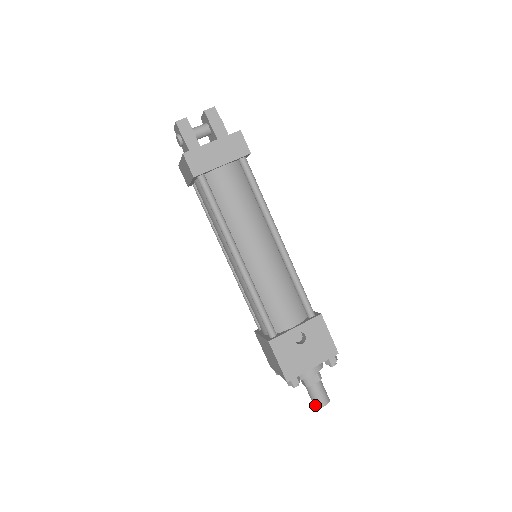
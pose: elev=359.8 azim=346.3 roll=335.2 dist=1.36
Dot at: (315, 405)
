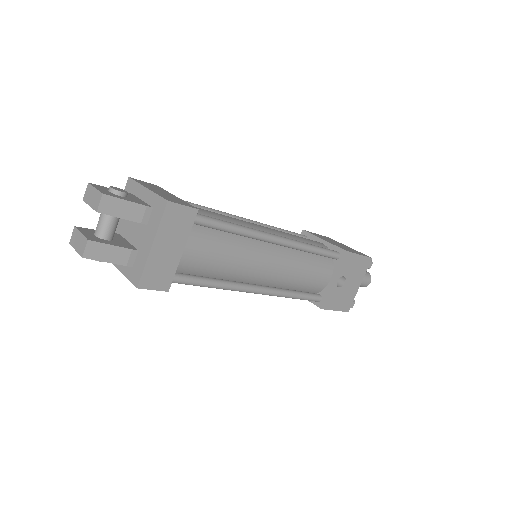
Dot at: occluded
